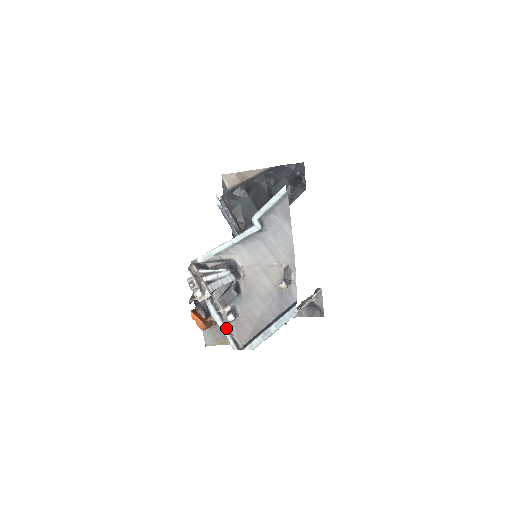
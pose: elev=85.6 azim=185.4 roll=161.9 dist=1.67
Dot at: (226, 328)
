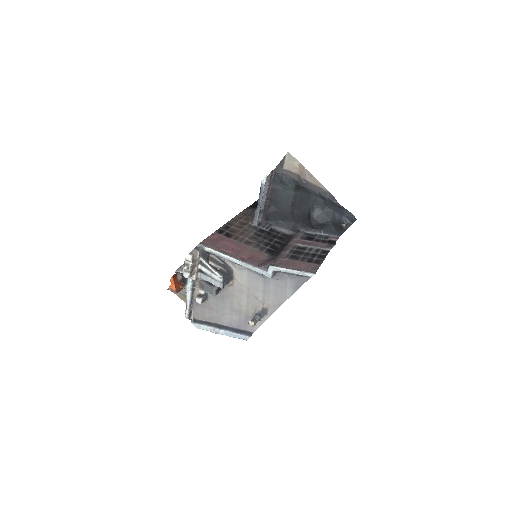
Dot at: (190, 301)
